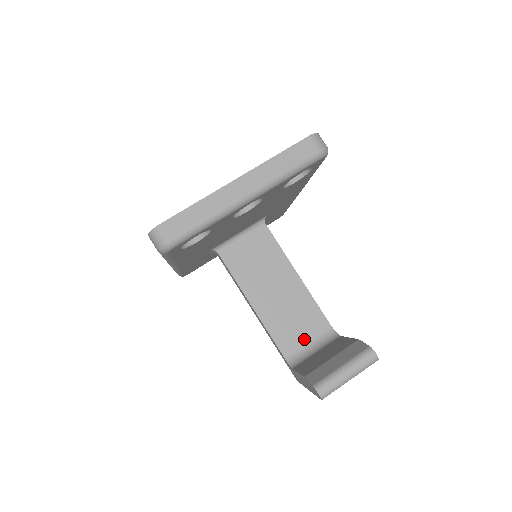
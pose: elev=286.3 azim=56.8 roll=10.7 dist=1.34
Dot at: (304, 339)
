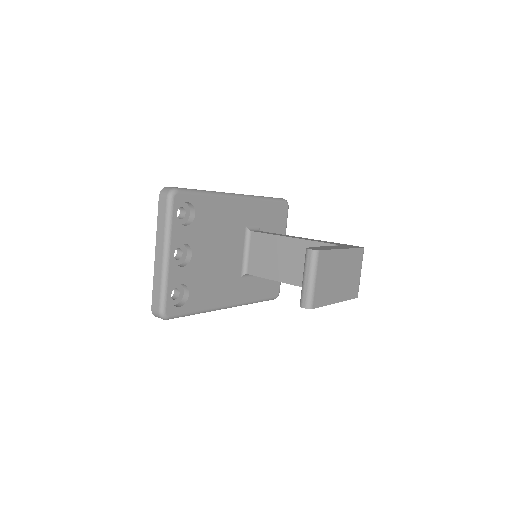
Dot at: occluded
